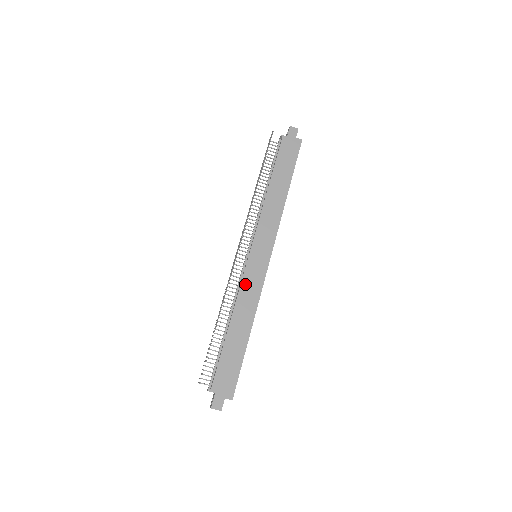
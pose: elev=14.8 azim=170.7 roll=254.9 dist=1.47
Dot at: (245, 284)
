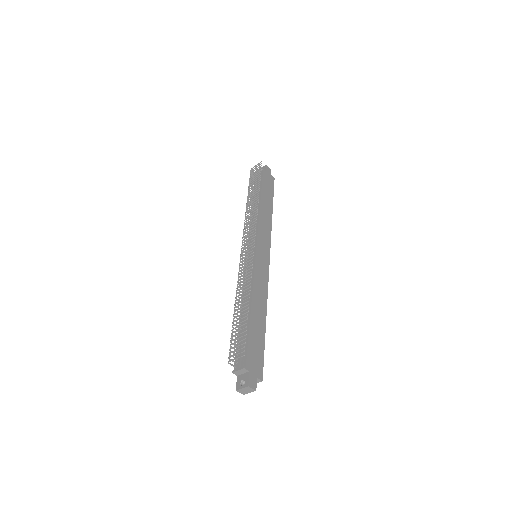
Dot at: (257, 275)
